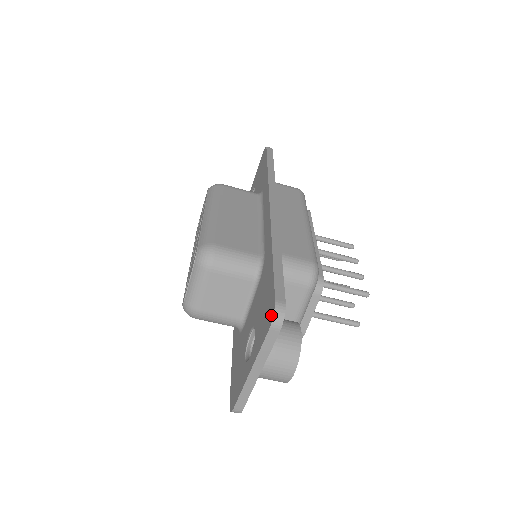
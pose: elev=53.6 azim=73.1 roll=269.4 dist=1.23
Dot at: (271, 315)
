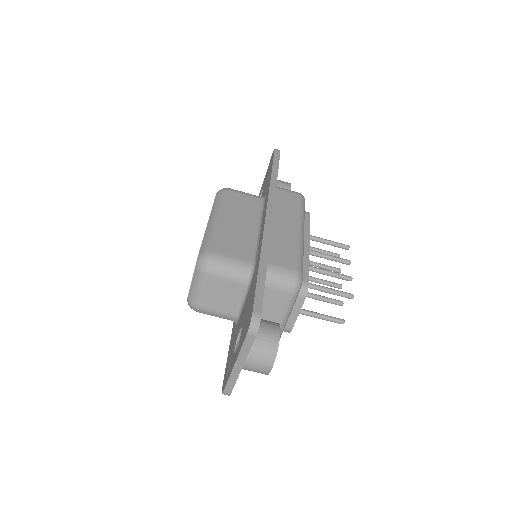
Dot at: (249, 324)
